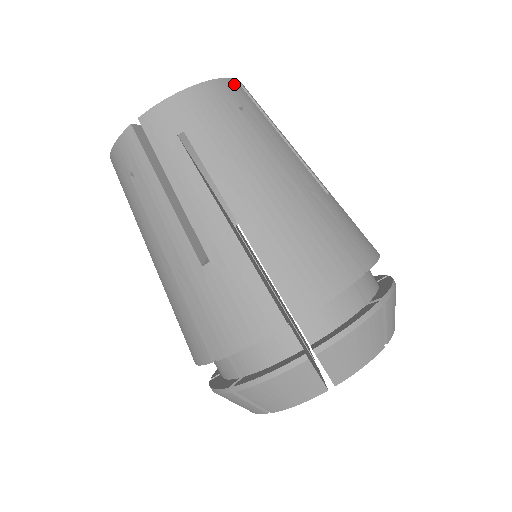
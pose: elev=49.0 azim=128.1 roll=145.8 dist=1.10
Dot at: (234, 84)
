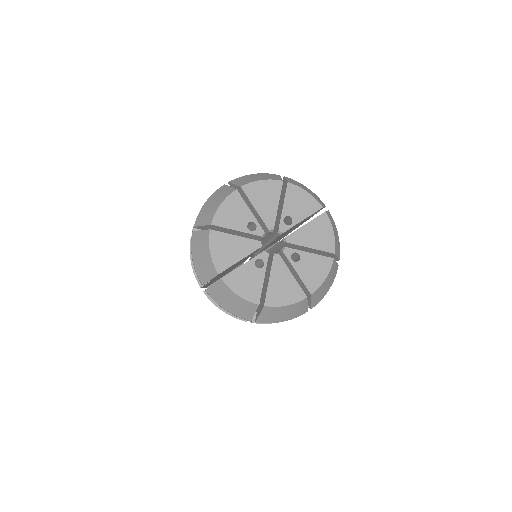
Dot at: occluded
